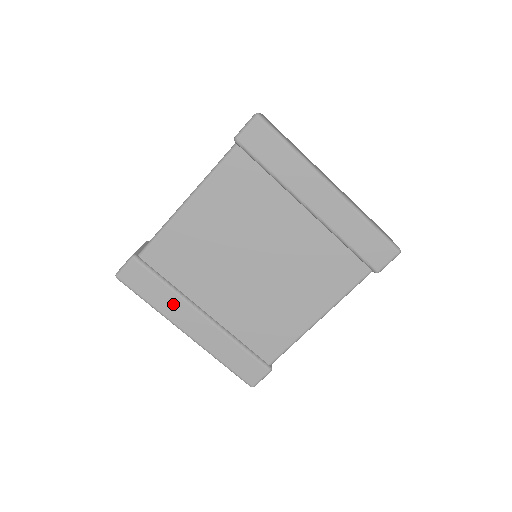
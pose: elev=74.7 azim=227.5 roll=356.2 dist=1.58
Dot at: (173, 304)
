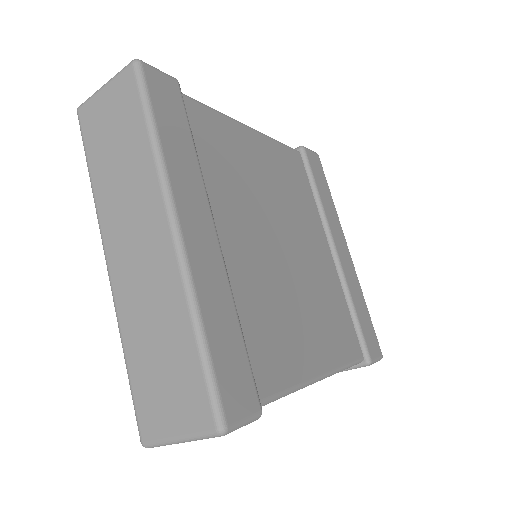
Dot at: (188, 172)
